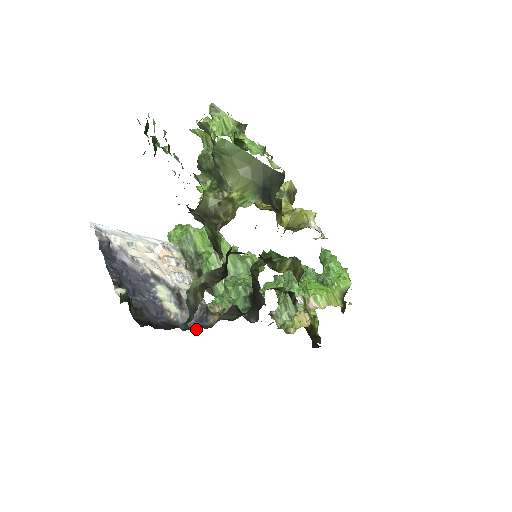
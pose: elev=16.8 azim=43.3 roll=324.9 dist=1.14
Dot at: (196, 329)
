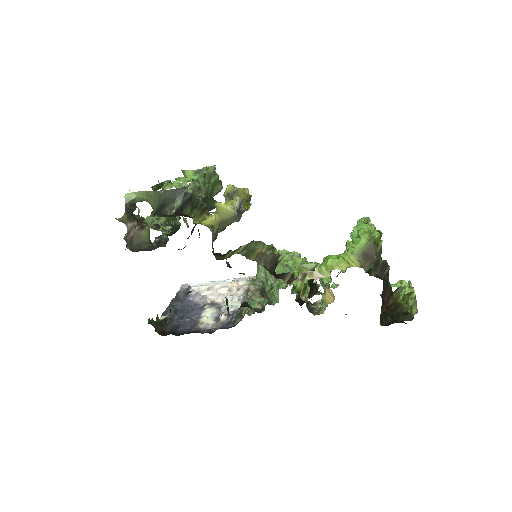
Dot at: (215, 330)
